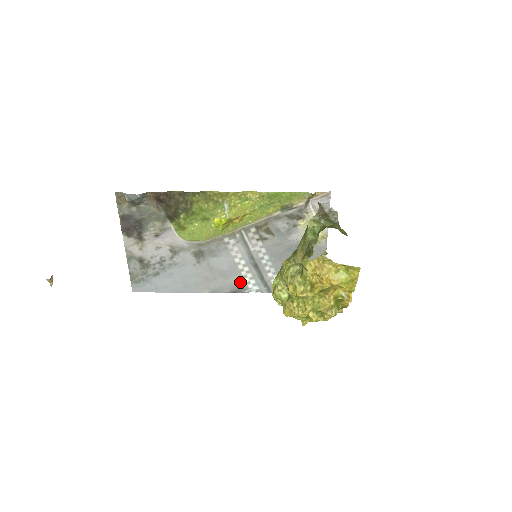
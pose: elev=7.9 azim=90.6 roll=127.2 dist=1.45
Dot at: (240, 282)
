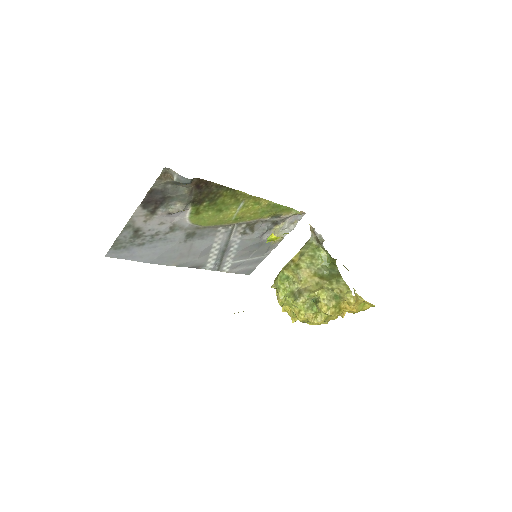
Dot at: (204, 261)
